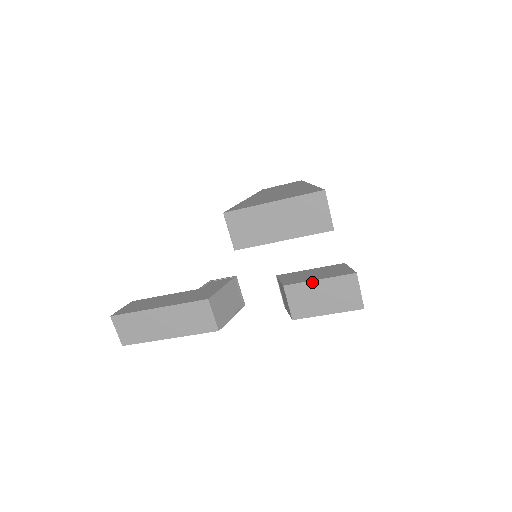
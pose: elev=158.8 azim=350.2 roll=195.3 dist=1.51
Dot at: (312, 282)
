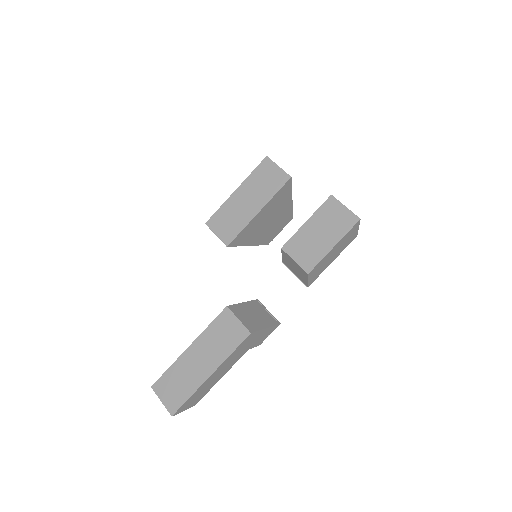
Dot at: (302, 228)
